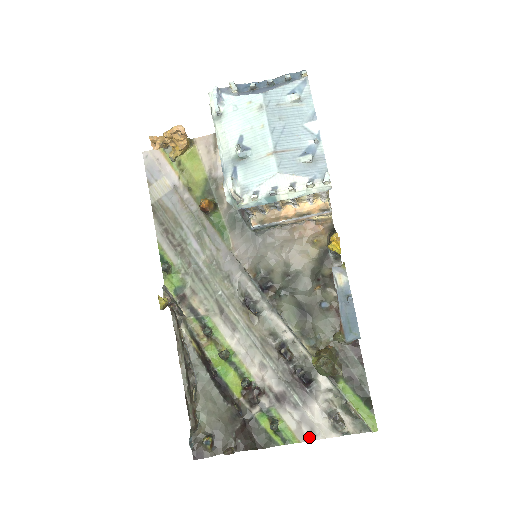
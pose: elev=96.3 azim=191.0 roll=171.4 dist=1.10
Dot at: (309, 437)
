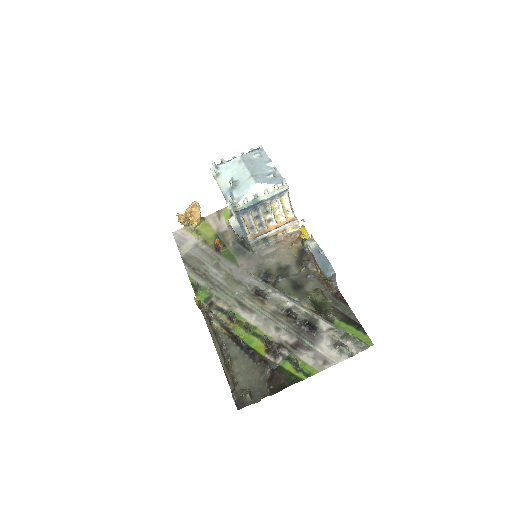
Dot at: (324, 366)
